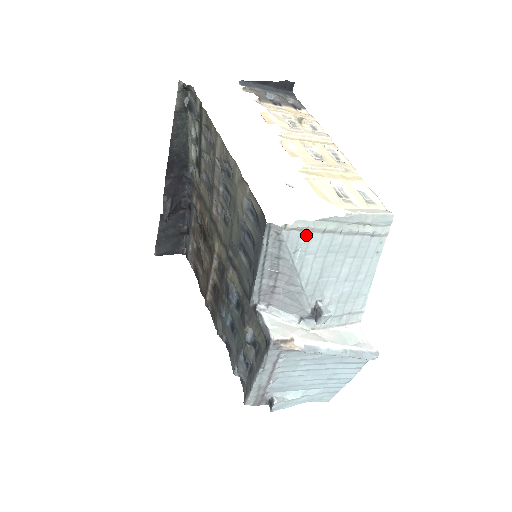
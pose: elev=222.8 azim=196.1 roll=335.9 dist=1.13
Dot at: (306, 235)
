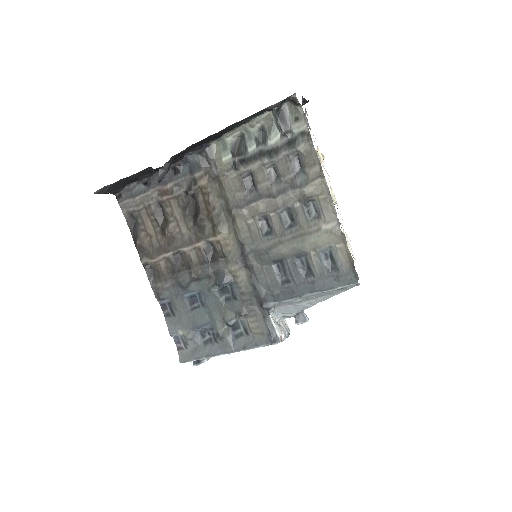
Dot at: occluded
